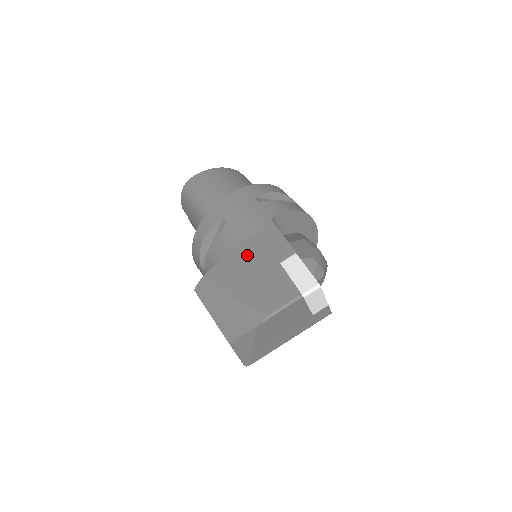
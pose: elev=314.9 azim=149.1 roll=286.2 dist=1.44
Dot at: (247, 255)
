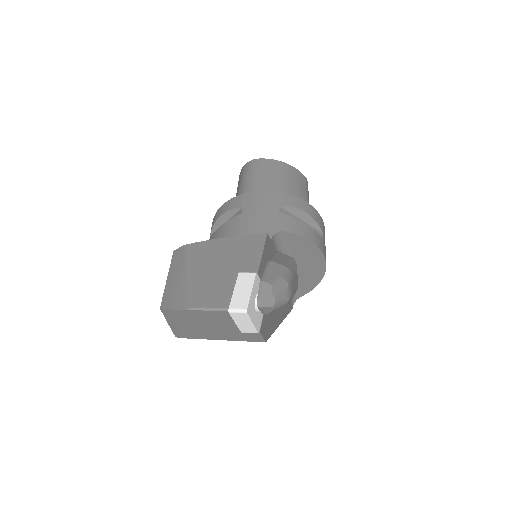
Dot at: (226, 250)
